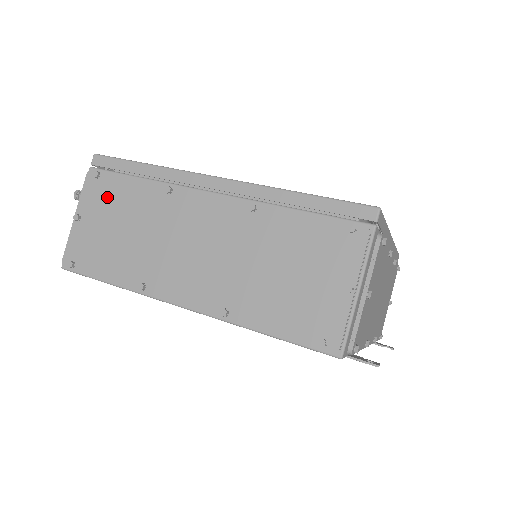
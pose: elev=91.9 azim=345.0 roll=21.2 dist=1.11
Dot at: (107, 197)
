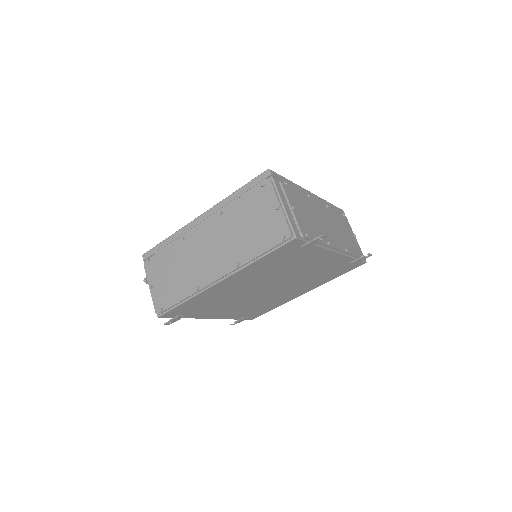
Dot at: (159, 266)
